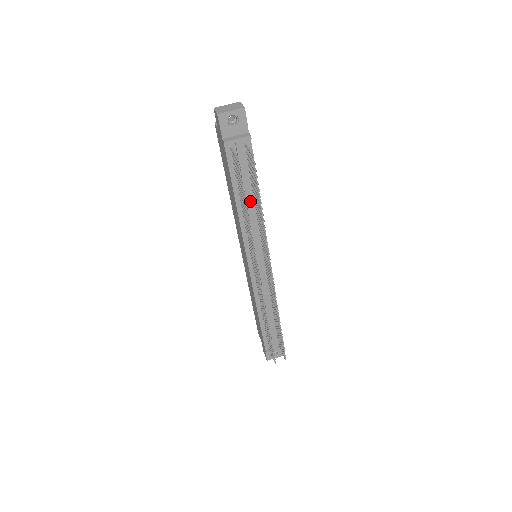
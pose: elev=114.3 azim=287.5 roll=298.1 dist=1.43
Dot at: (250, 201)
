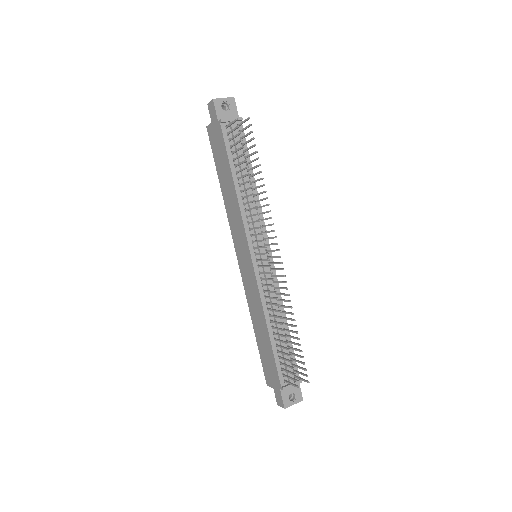
Dot at: (247, 180)
